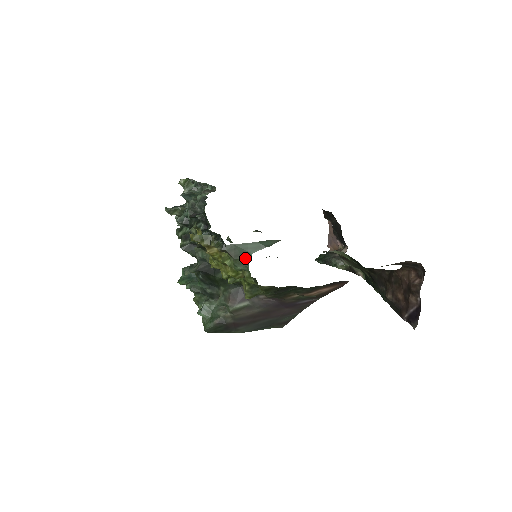
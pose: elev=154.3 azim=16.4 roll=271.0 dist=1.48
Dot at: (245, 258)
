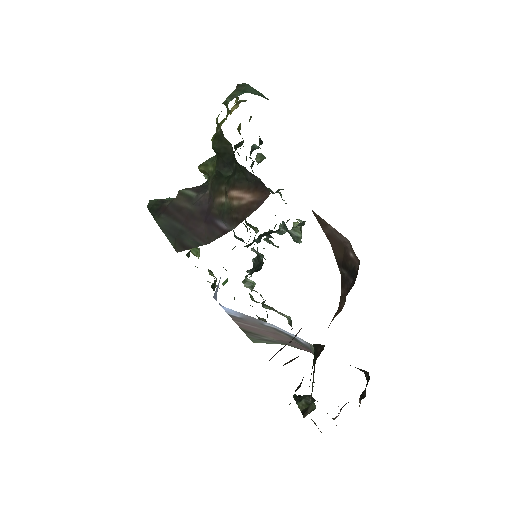
Dot at: (240, 94)
